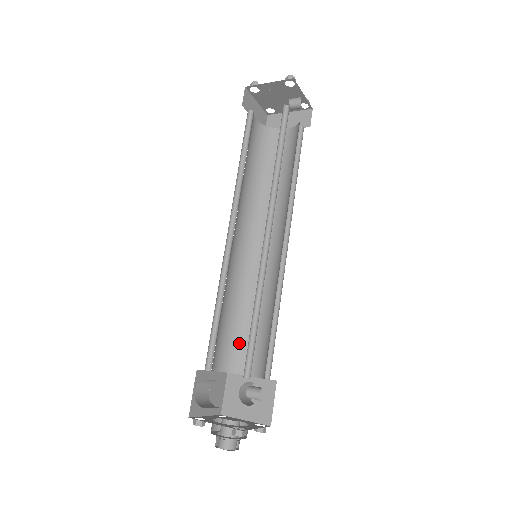
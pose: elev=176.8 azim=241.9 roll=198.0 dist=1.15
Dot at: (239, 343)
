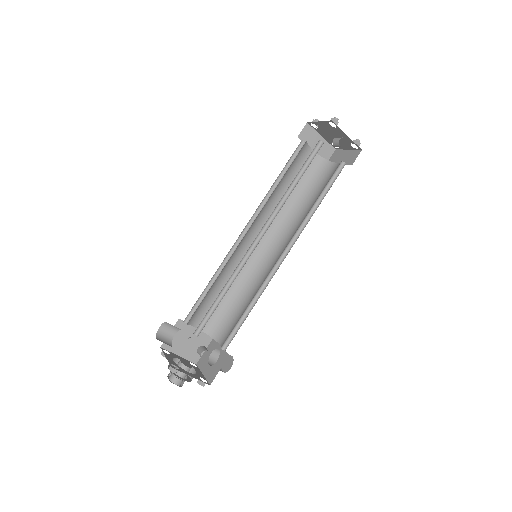
Dot at: (226, 318)
